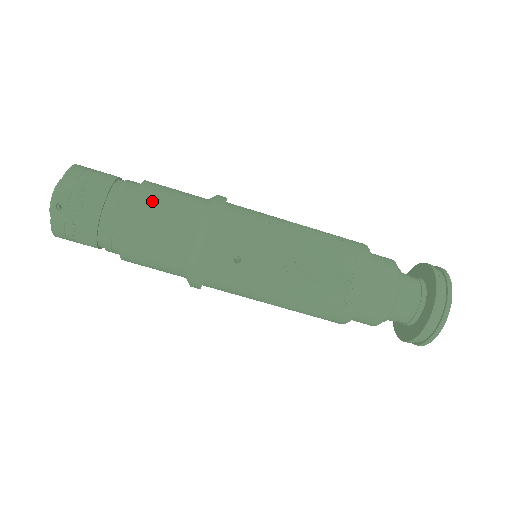
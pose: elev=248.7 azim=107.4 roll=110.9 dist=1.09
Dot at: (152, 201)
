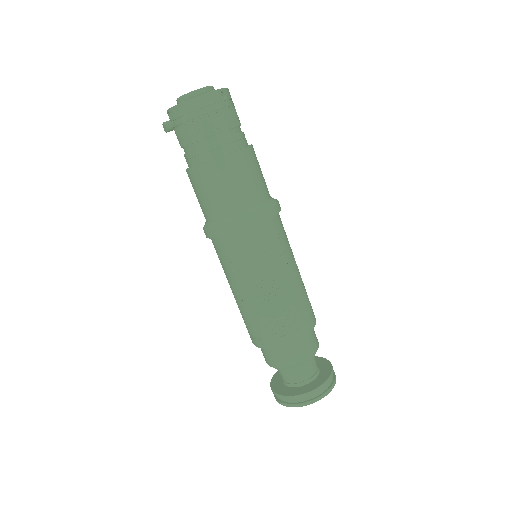
Dot at: occluded
